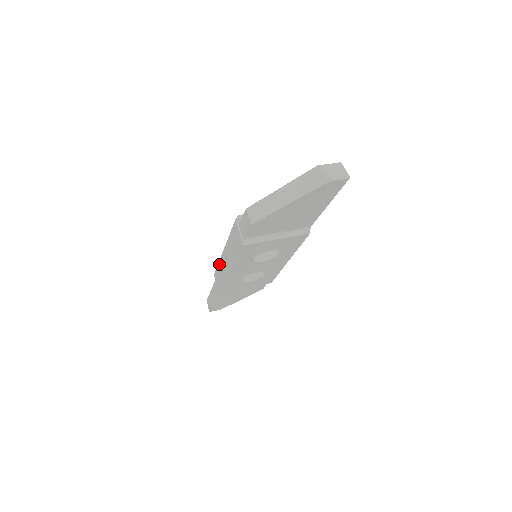
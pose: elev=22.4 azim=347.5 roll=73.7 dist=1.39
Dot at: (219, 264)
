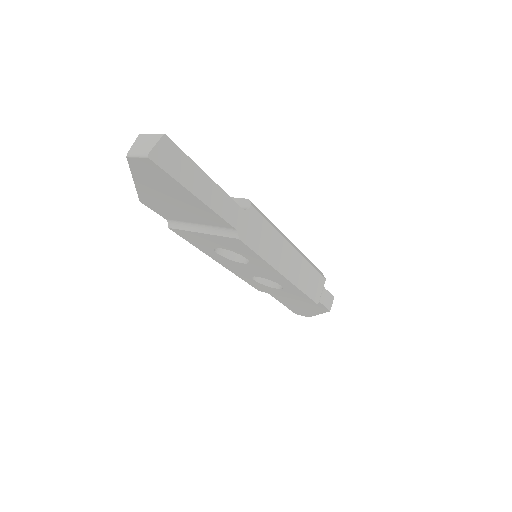
Dot at: occluded
